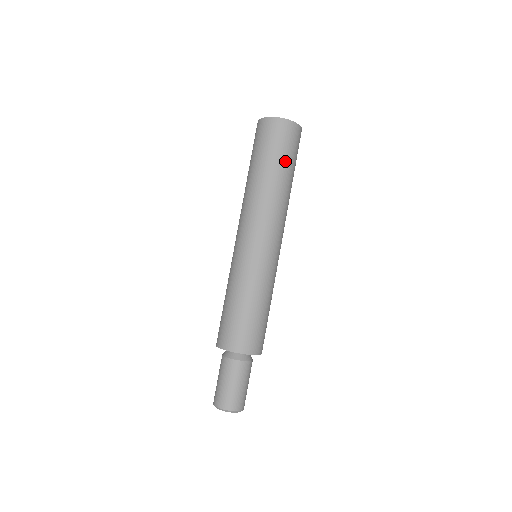
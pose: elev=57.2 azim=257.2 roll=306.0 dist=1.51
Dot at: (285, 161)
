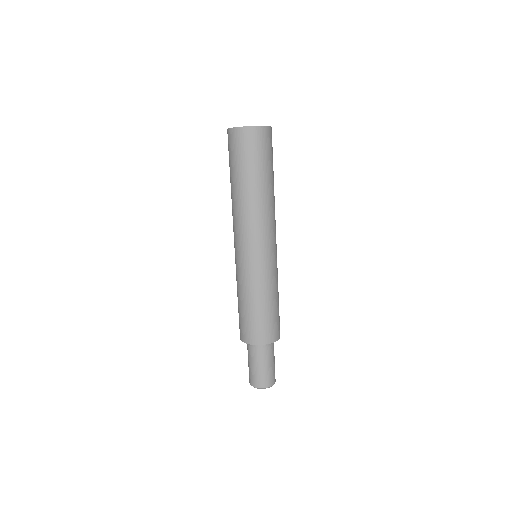
Dot at: (257, 168)
